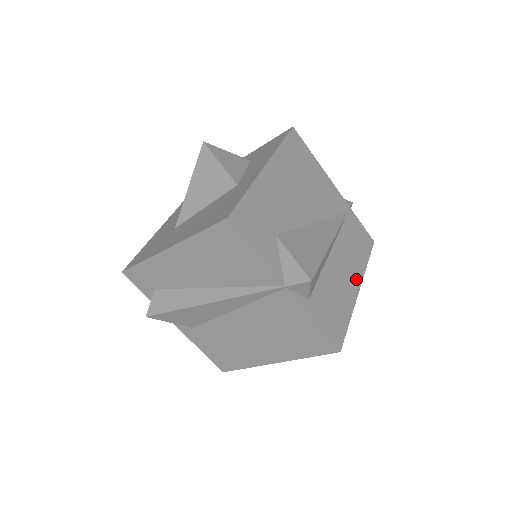
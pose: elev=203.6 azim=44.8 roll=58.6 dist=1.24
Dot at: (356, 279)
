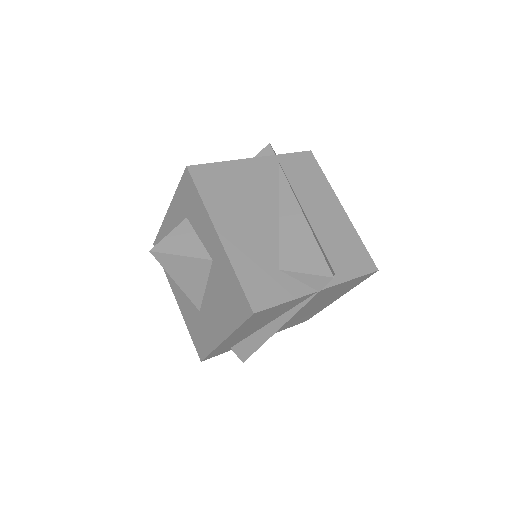
Dot at: (334, 204)
